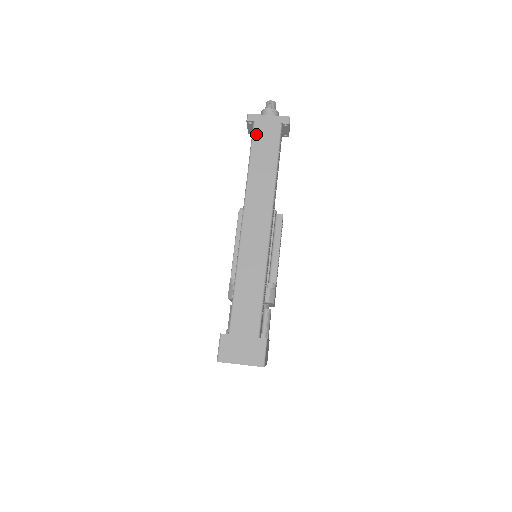
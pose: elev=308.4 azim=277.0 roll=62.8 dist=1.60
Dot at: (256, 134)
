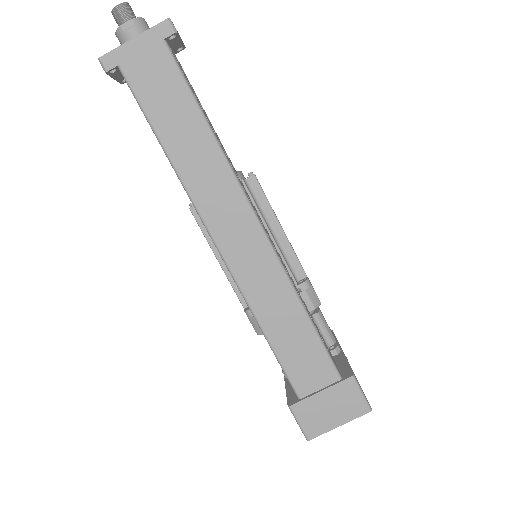
Dot at: (137, 86)
